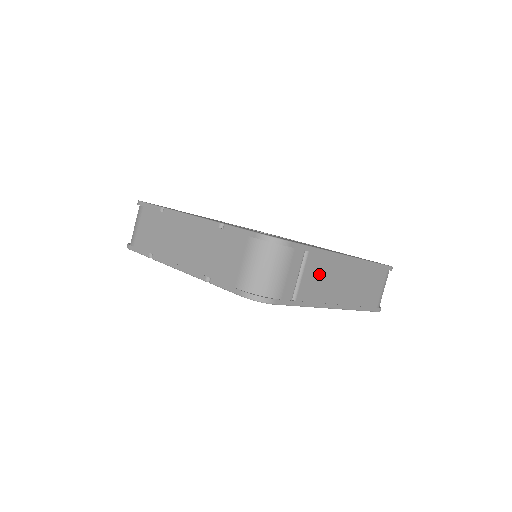
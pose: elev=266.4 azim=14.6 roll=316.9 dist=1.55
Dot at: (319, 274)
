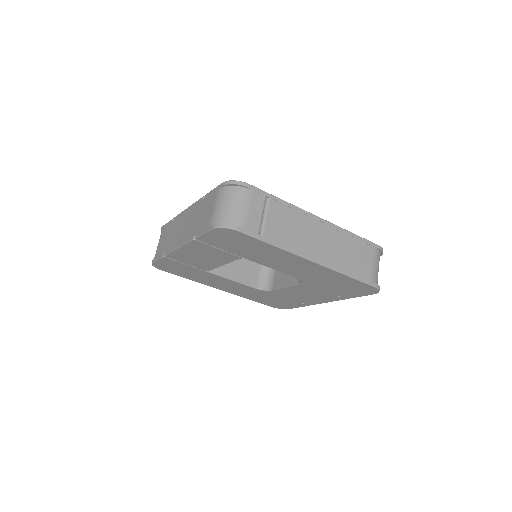
Dot at: (286, 222)
